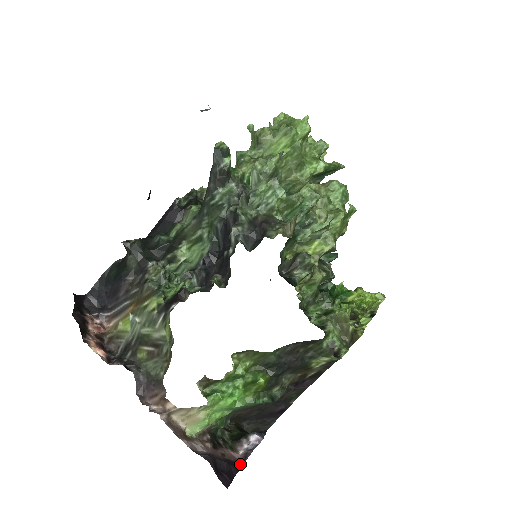
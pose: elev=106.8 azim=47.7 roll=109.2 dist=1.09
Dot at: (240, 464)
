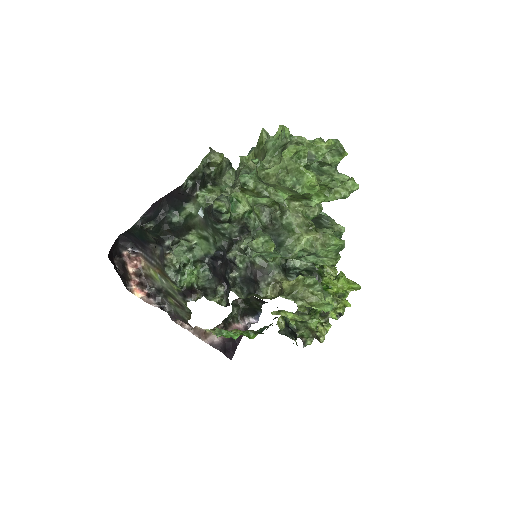
Dot at: occluded
